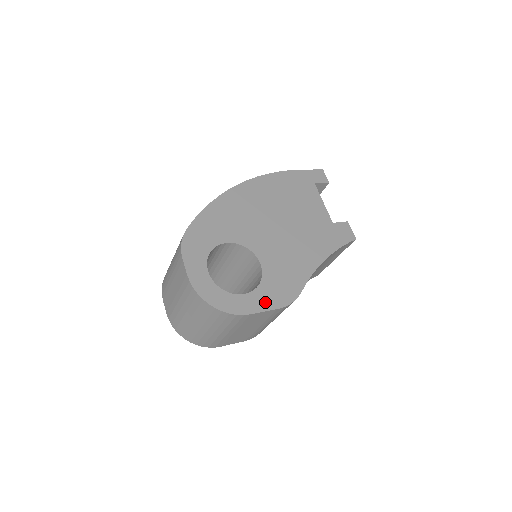
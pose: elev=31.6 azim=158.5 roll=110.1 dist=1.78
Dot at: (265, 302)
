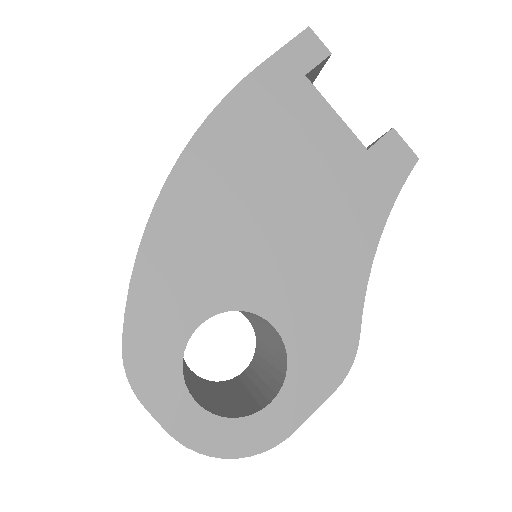
Dot at: (309, 394)
